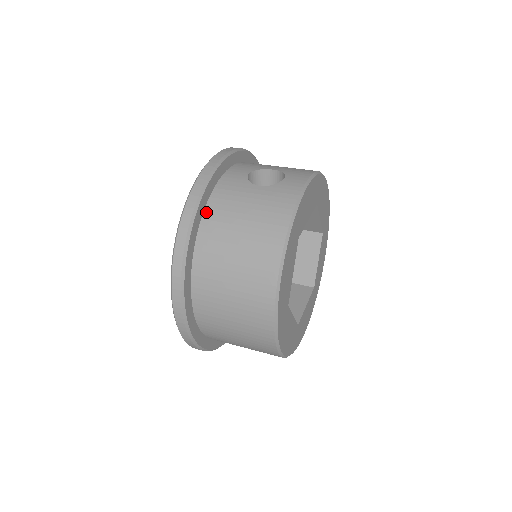
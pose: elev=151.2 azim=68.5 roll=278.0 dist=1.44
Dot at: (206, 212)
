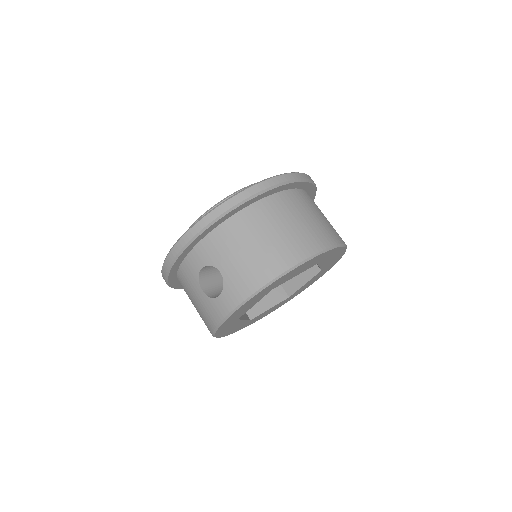
Dot at: (178, 277)
